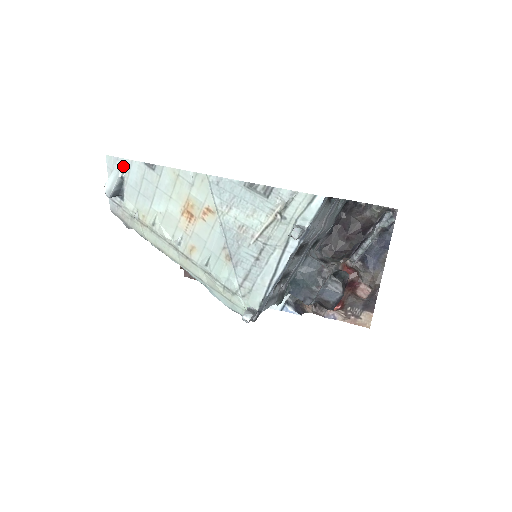
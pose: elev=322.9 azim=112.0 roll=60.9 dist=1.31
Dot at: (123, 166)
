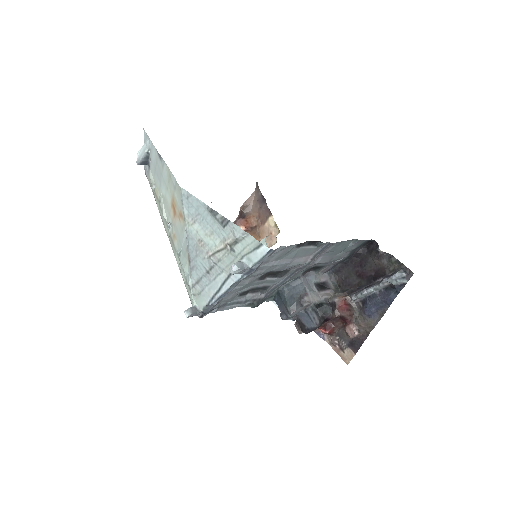
Dot at: (149, 144)
